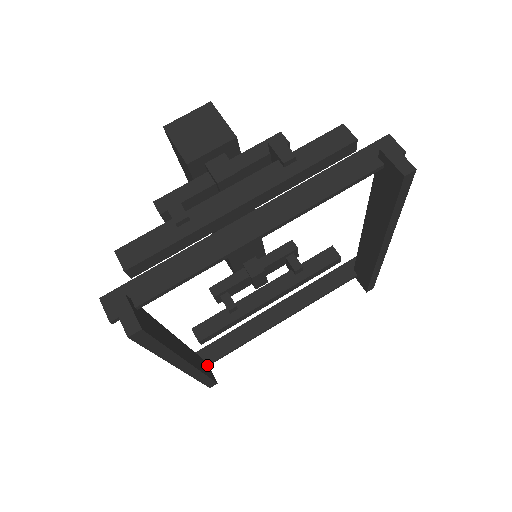
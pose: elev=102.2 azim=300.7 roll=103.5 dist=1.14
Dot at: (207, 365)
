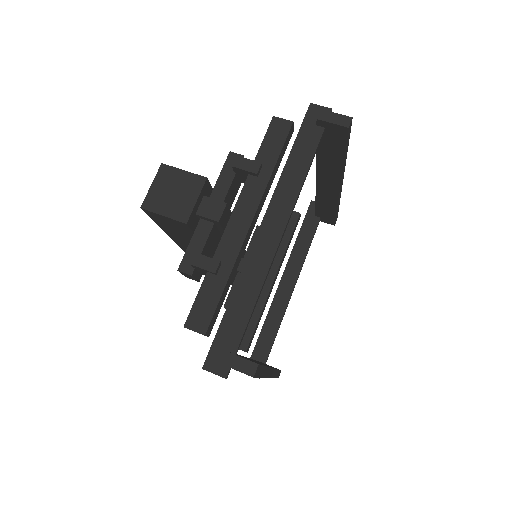
Dot at: (265, 363)
